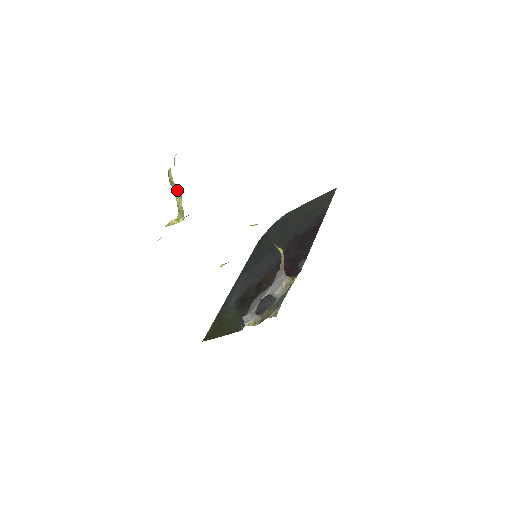
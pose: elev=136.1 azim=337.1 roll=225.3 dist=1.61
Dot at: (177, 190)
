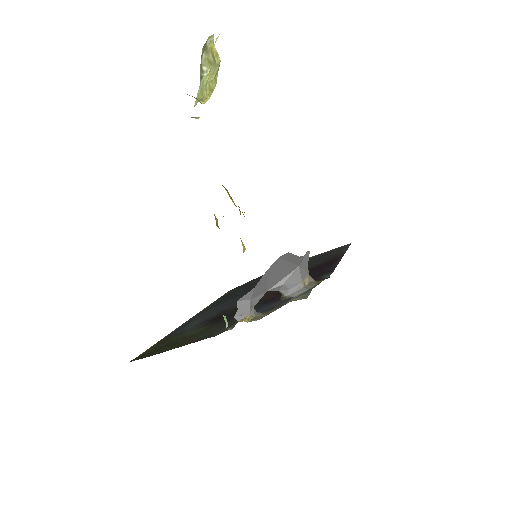
Dot at: (207, 71)
